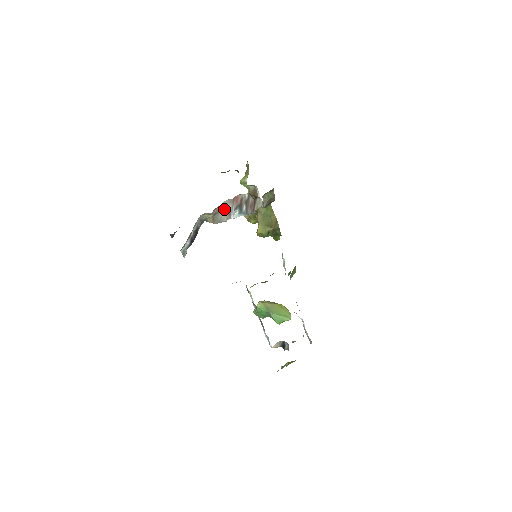
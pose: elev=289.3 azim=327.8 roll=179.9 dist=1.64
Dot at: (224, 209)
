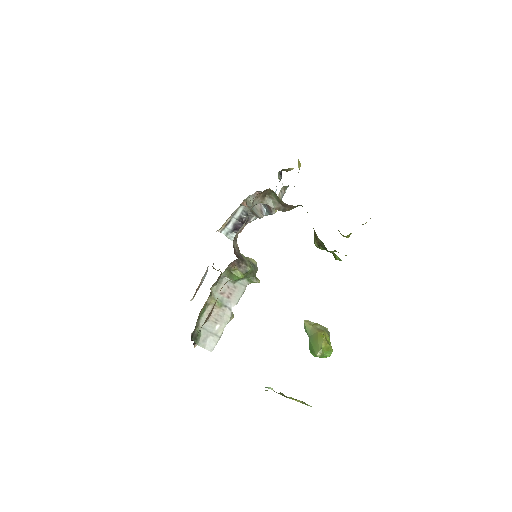
Dot at: occluded
